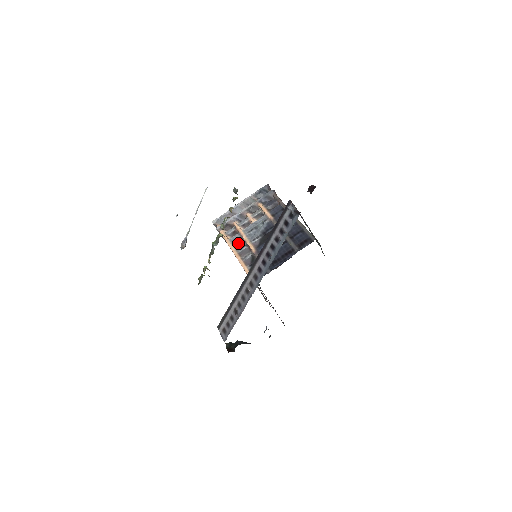
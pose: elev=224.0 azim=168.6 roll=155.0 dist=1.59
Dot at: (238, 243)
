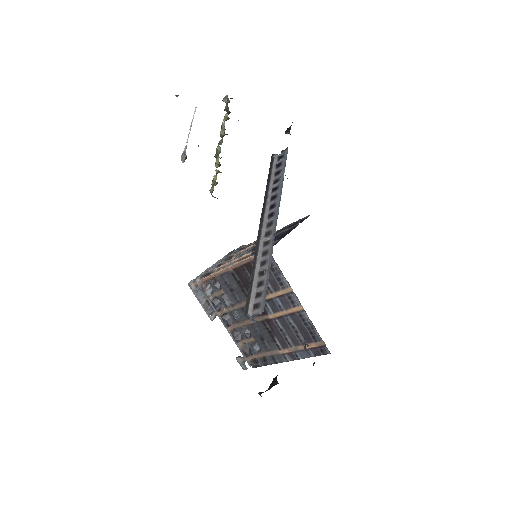
Dot at: (229, 265)
